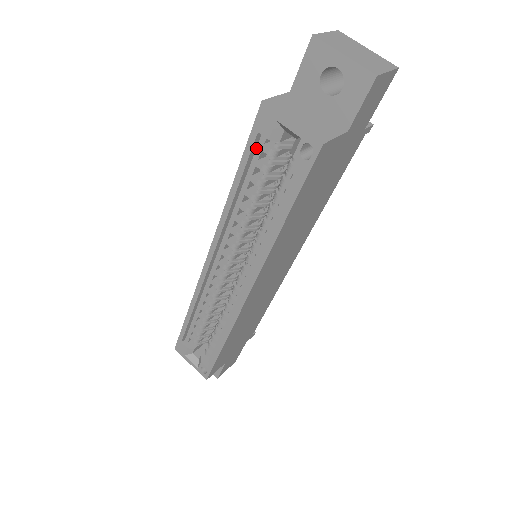
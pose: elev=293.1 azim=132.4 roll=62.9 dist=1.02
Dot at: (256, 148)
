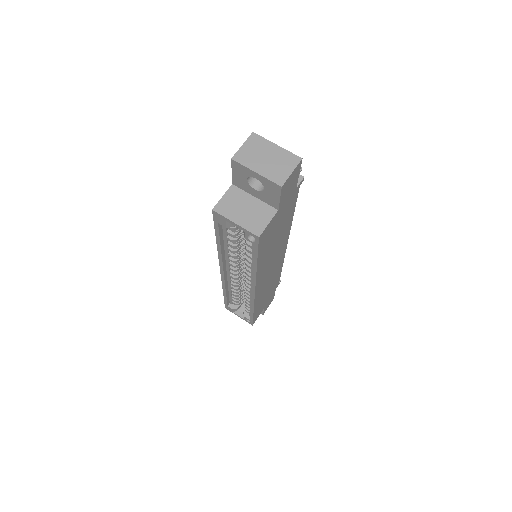
Dot at: (222, 226)
